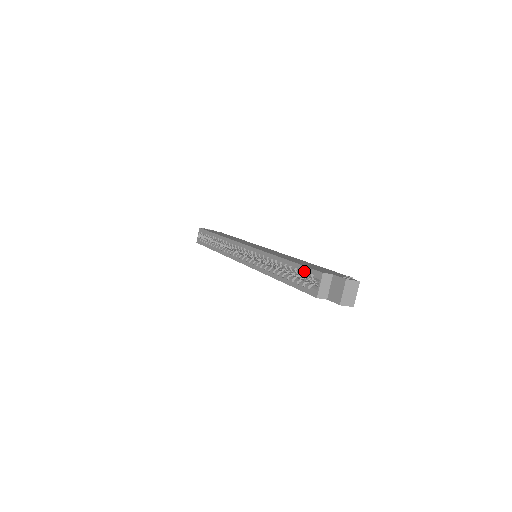
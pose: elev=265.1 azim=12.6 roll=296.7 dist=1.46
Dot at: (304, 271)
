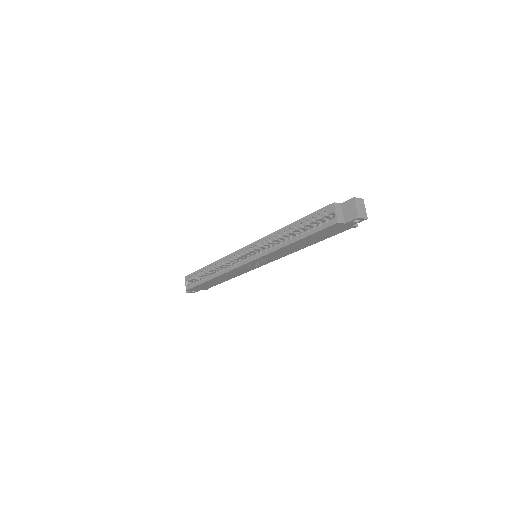
Dot at: (316, 215)
